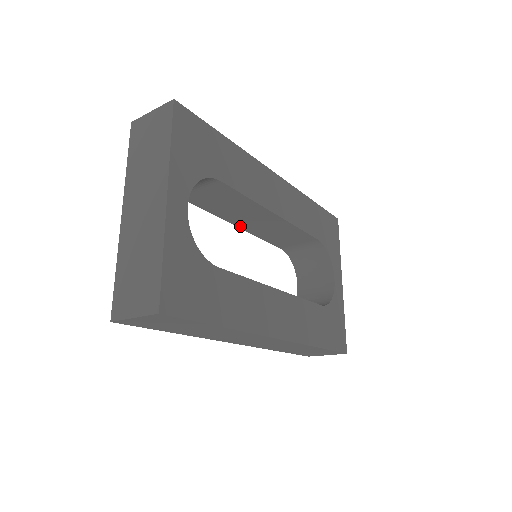
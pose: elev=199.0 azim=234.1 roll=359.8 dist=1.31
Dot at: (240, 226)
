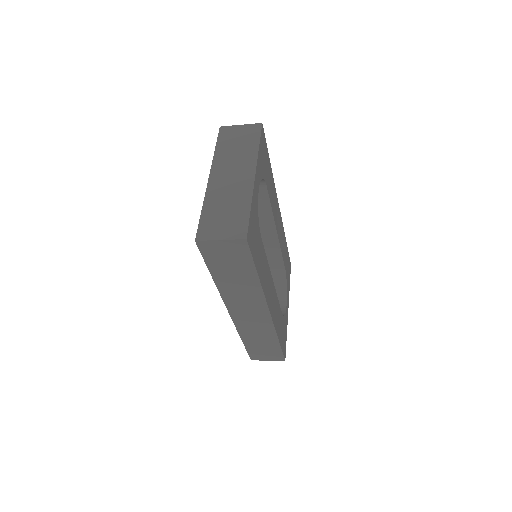
Dot at: occluded
